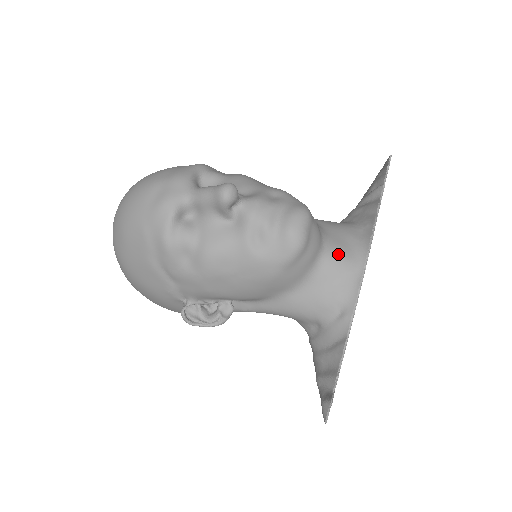
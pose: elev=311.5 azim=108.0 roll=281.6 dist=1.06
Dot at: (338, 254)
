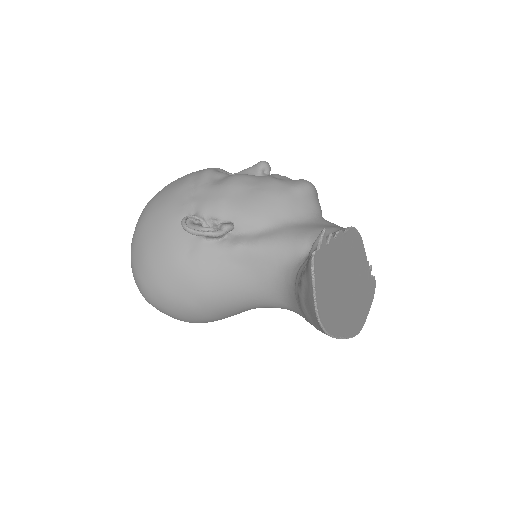
Dot at: occluded
